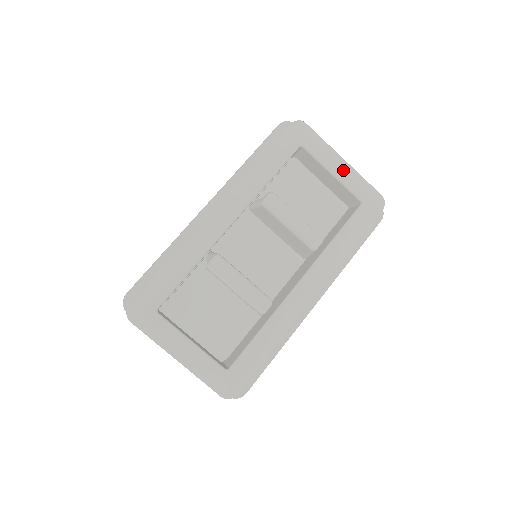
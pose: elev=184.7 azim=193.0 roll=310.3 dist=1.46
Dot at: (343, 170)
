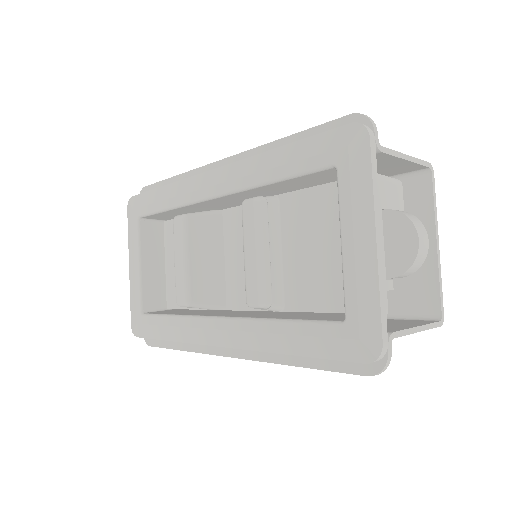
Dot at: (359, 252)
